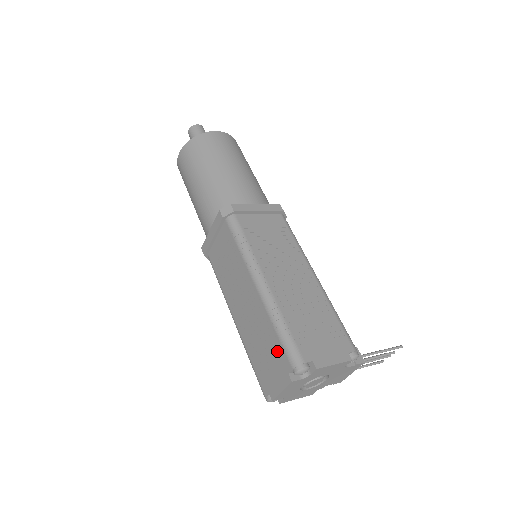
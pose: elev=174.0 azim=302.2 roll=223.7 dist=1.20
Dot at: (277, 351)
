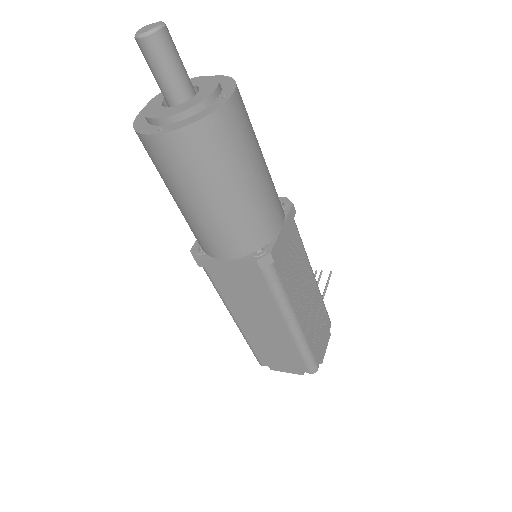
Dot at: (295, 361)
